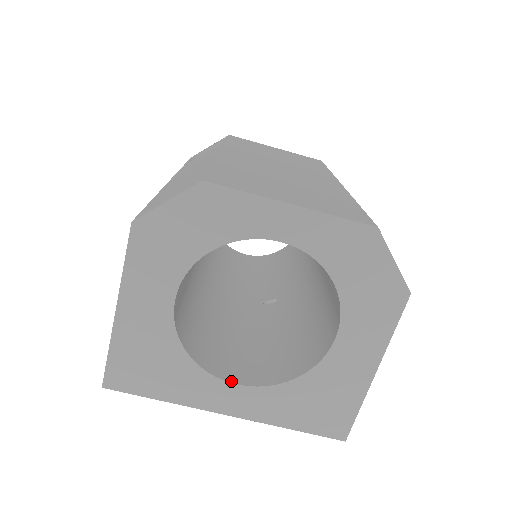
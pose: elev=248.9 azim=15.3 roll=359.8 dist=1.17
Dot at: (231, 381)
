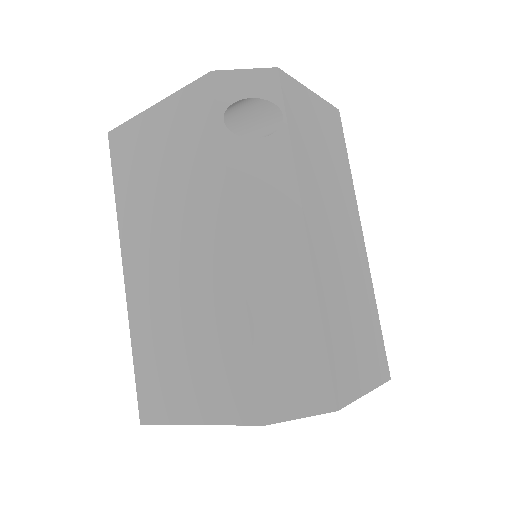
Dot at: occluded
